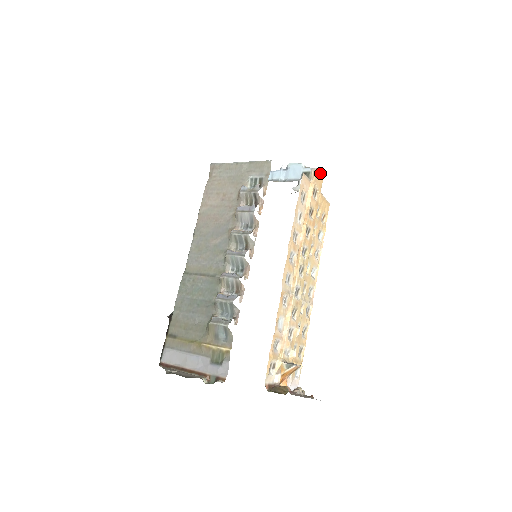
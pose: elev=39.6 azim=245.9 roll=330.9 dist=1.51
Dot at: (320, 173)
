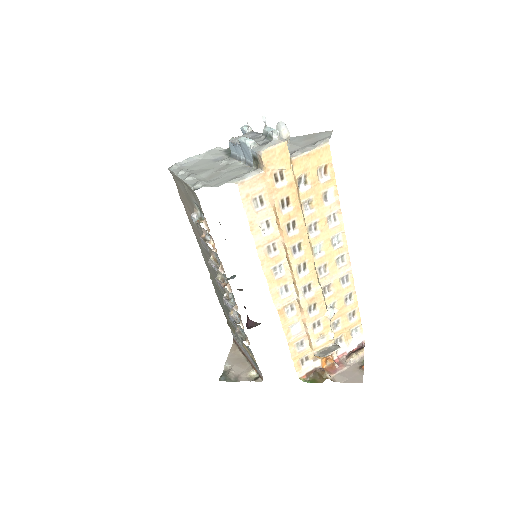
Dot at: (275, 145)
